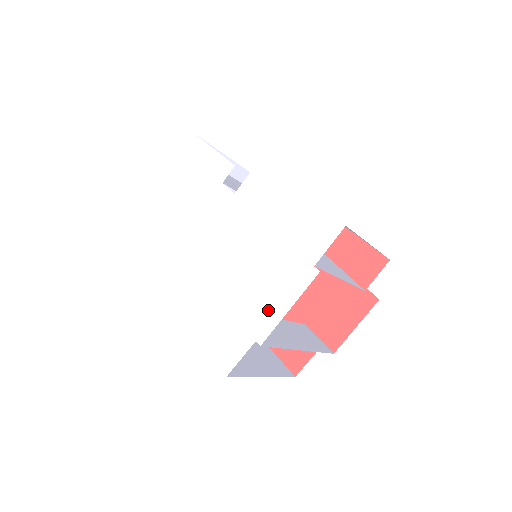
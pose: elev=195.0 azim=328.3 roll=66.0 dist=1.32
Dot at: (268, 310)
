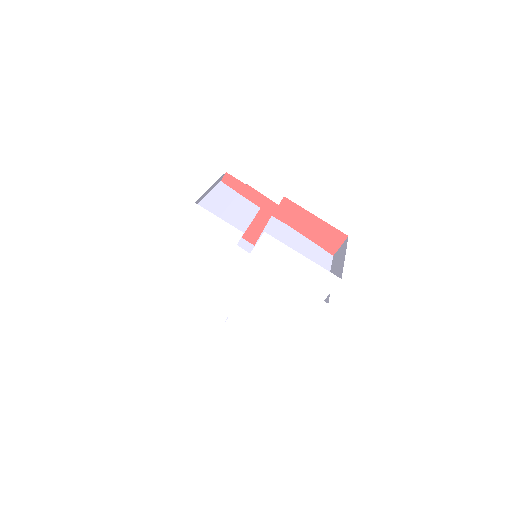
Dot at: (297, 324)
